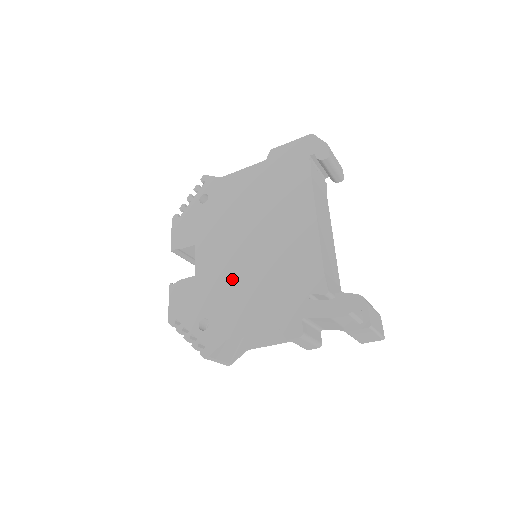
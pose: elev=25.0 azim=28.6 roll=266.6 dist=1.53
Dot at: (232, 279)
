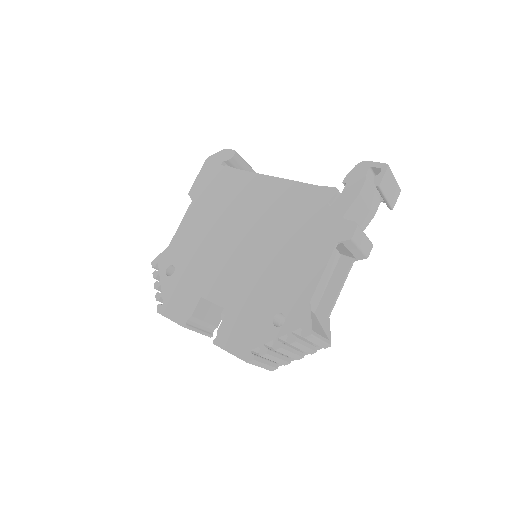
Dot at: (261, 271)
